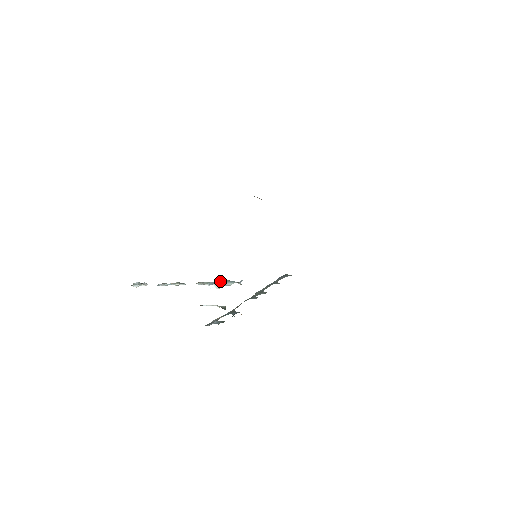
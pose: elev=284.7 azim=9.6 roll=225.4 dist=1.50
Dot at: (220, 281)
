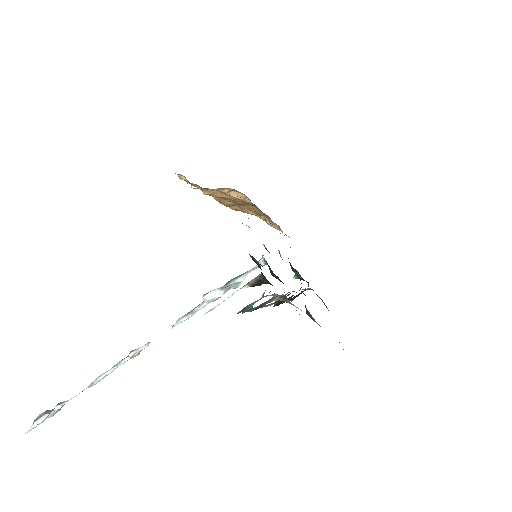
Dot at: occluded
